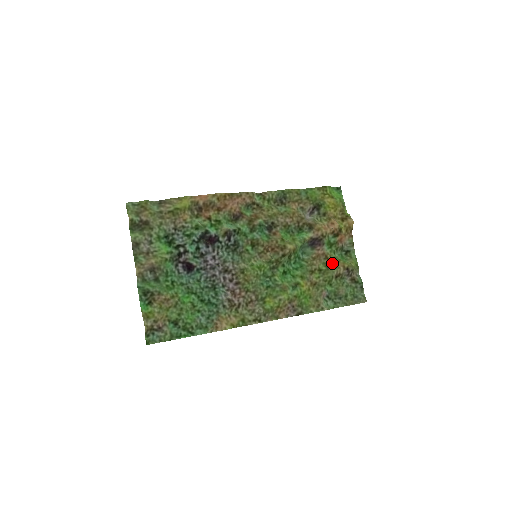
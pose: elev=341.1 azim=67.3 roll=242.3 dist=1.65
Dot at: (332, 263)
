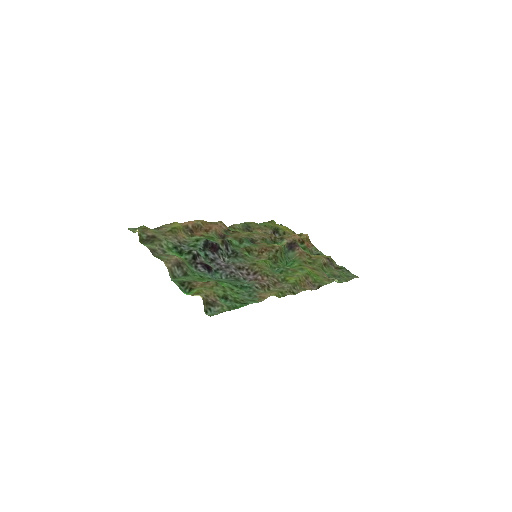
Dot at: (314, 257)
